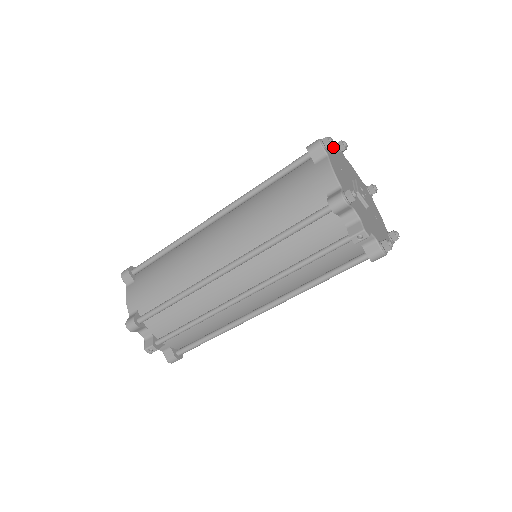
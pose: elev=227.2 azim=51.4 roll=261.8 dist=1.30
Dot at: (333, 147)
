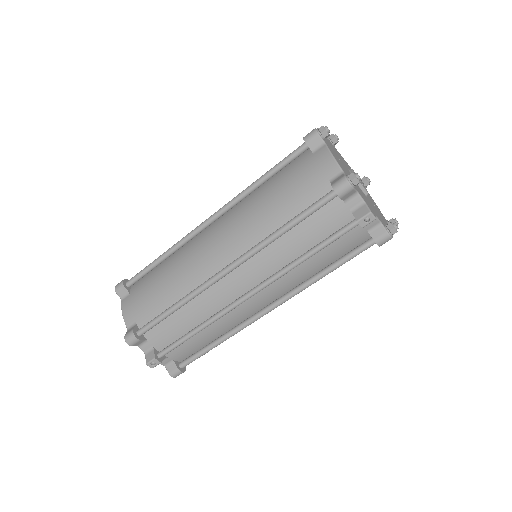
Dot at: (327, 139)
